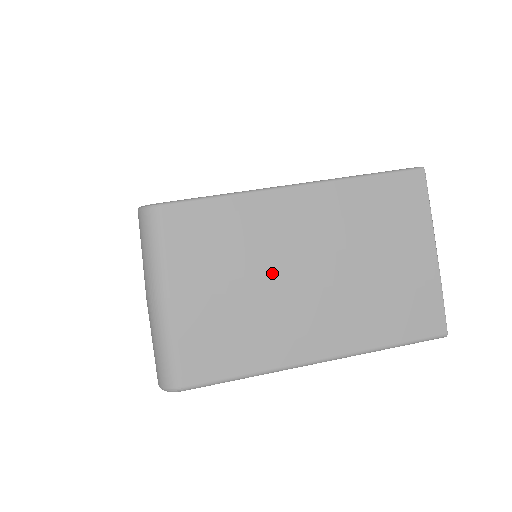
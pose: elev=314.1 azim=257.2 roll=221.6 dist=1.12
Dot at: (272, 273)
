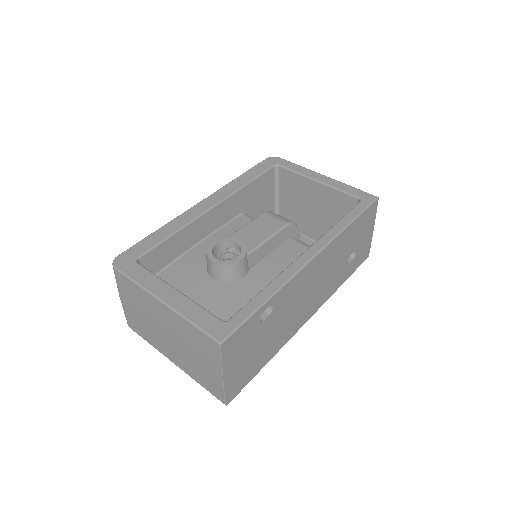
Dot at: (154, 323)
